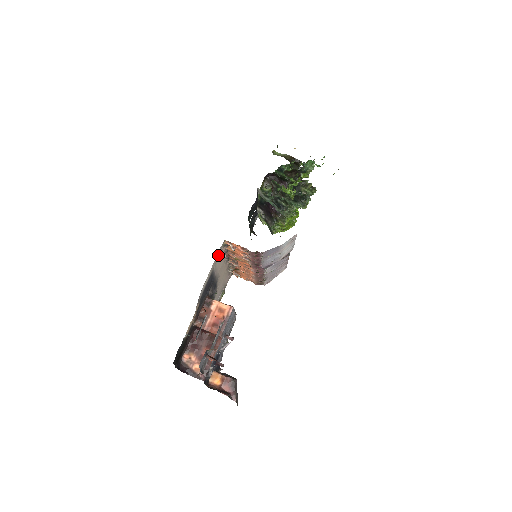
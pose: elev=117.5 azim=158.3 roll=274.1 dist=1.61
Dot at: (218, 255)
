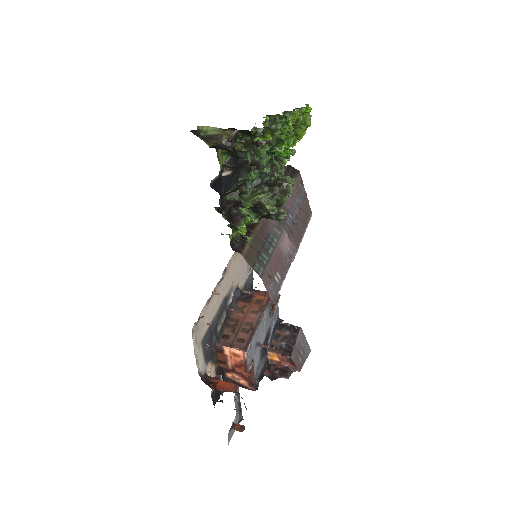
Dot at: (197, 333)
